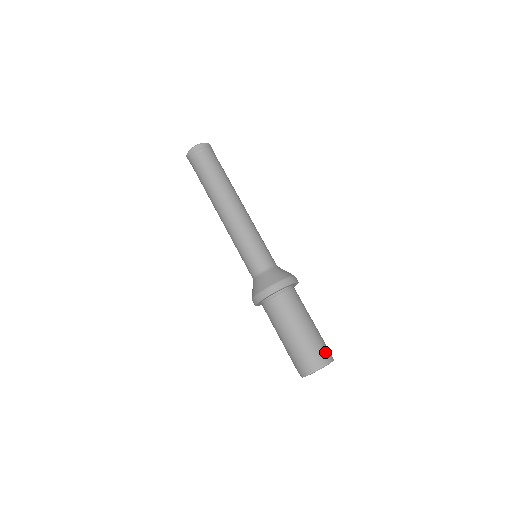
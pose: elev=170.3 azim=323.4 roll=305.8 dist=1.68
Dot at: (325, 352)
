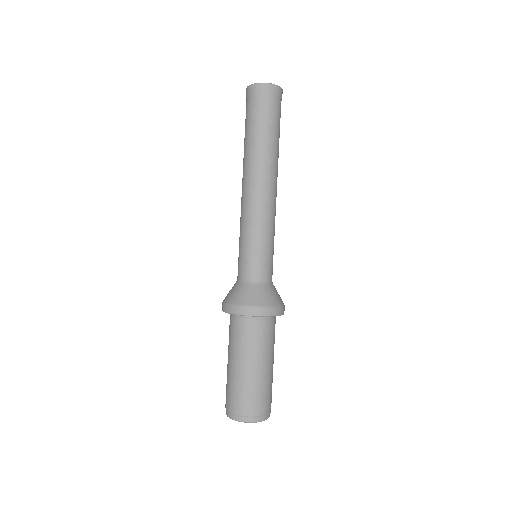
Dot at: (245, 408)
